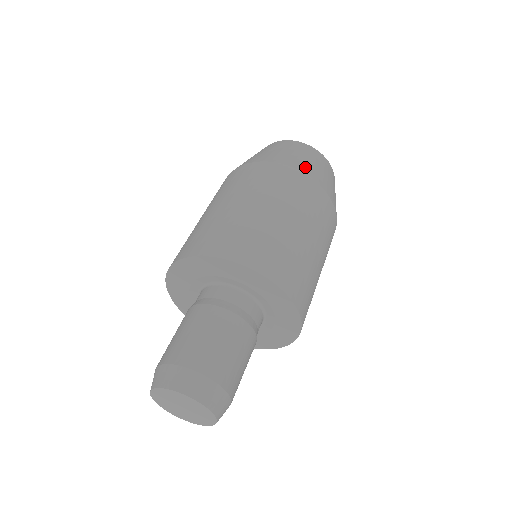
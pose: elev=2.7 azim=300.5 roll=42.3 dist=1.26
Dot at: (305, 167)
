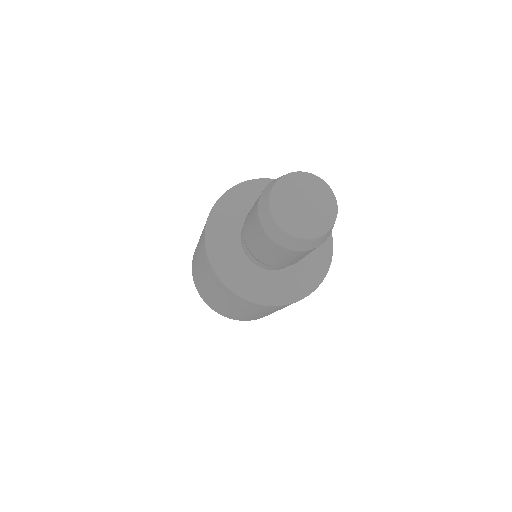
Dot at: occluded
